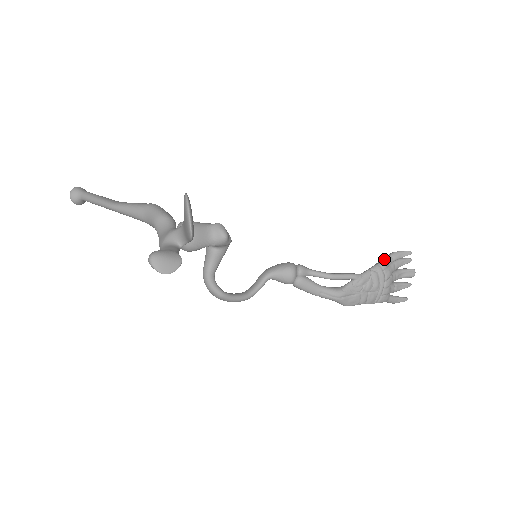
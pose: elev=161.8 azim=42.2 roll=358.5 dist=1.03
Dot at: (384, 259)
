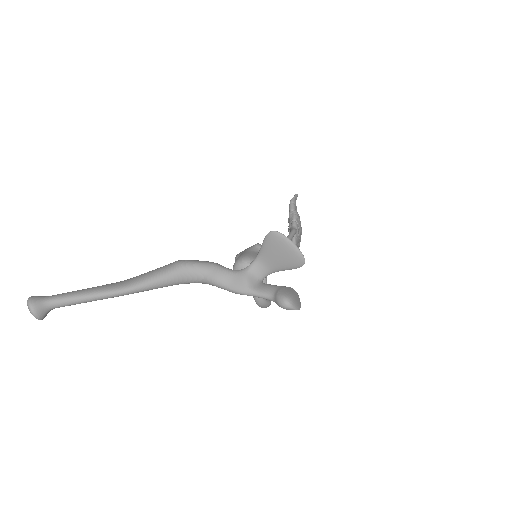
Dot at: (293, 208)
